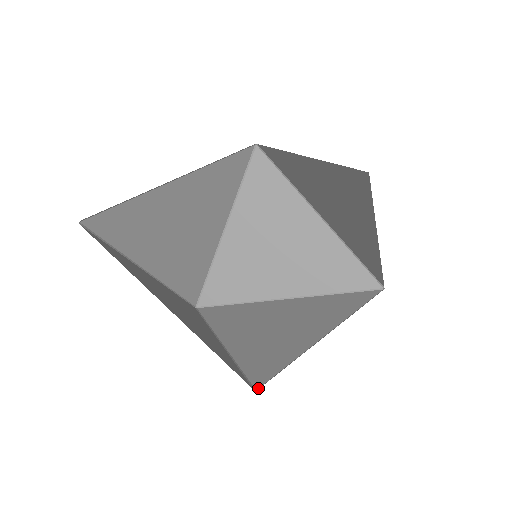
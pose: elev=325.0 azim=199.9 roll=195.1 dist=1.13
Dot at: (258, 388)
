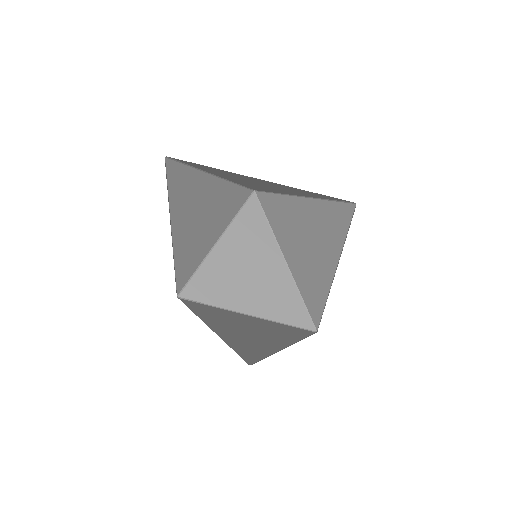
Dot at: (180, 297)
